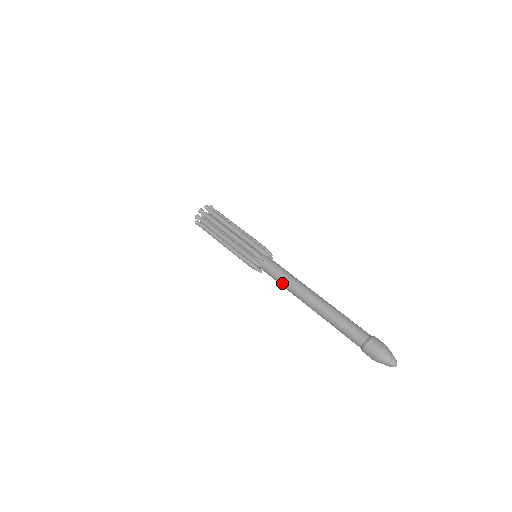
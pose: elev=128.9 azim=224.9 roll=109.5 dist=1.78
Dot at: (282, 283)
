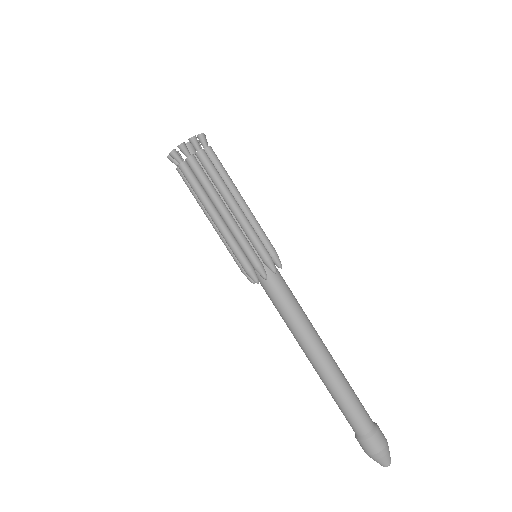
Dot at: (283, 318)
